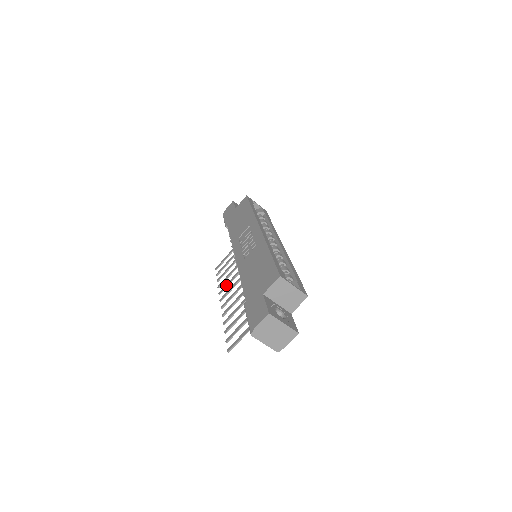
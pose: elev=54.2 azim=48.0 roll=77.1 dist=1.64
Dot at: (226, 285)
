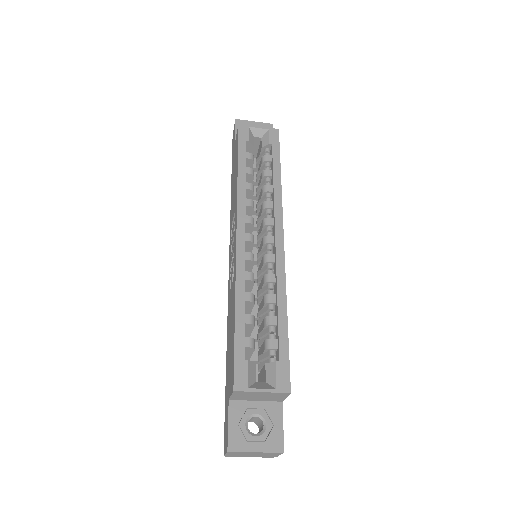
Dot at: occluded
